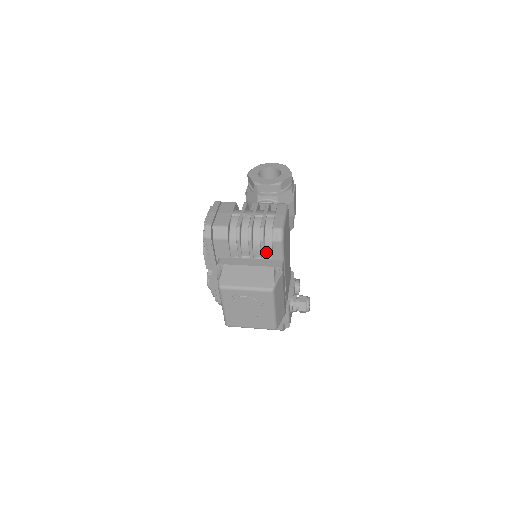
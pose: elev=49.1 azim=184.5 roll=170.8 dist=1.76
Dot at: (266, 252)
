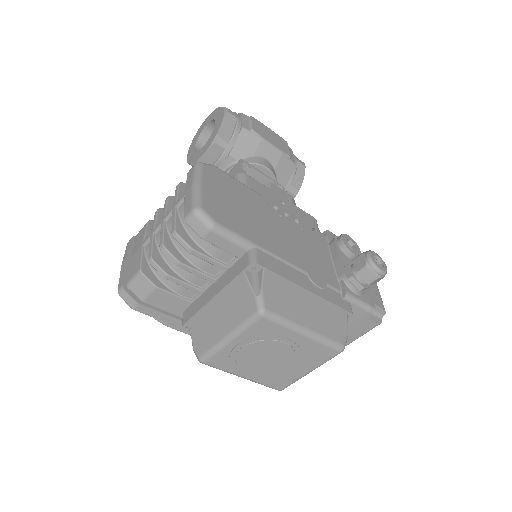
Dot at: (218, 258)
